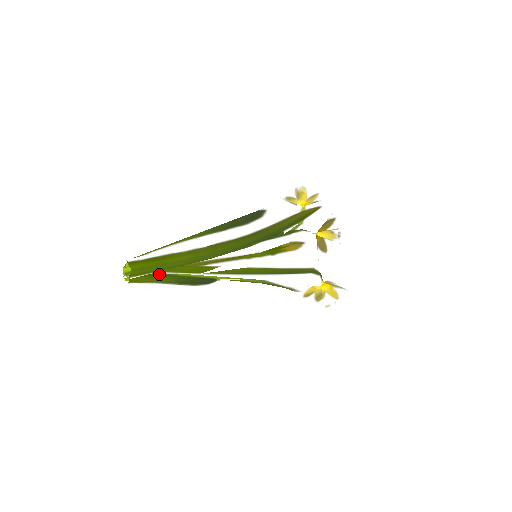
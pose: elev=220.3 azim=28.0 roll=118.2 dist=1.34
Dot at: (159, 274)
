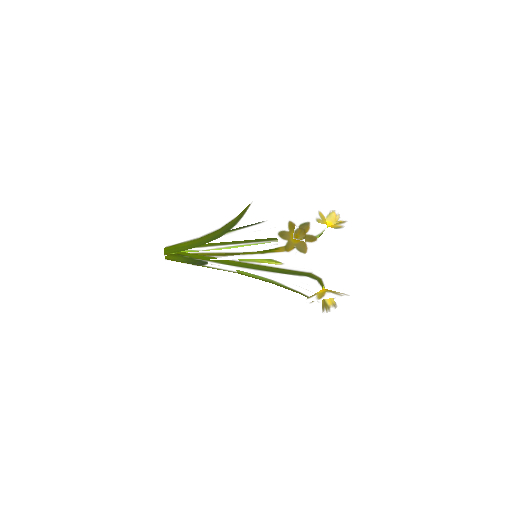
Dot at: (177, 255)
